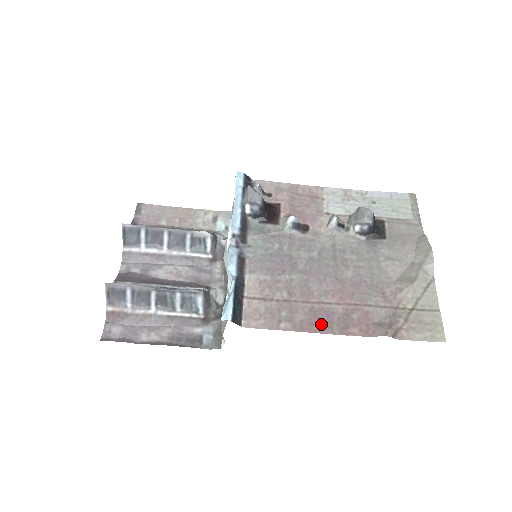
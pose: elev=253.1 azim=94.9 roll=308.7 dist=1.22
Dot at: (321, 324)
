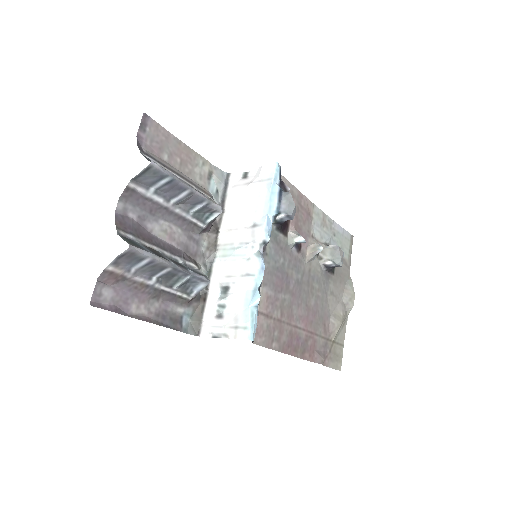
Dot at: (293, 347)
